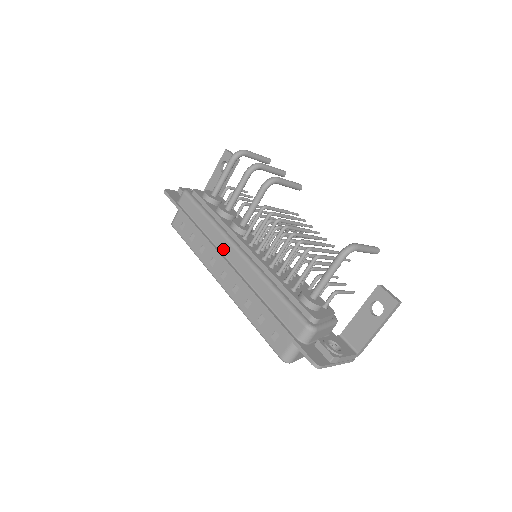
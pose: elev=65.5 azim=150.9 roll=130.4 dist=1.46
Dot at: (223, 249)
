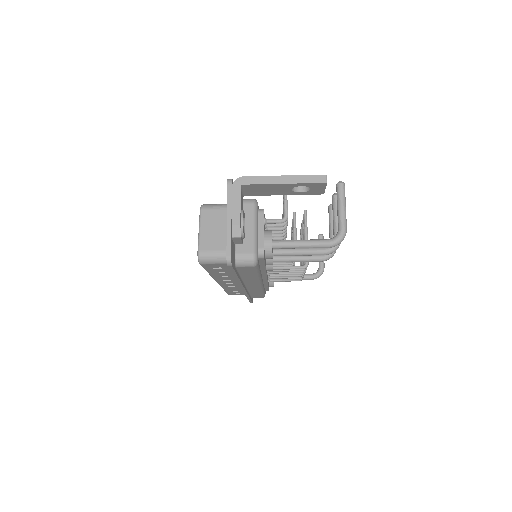
Dot at: occluded
